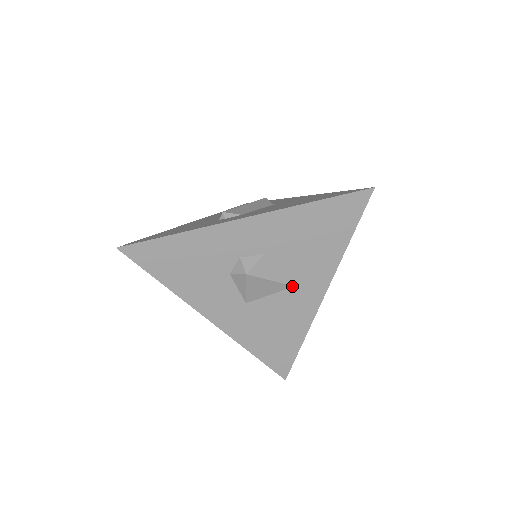
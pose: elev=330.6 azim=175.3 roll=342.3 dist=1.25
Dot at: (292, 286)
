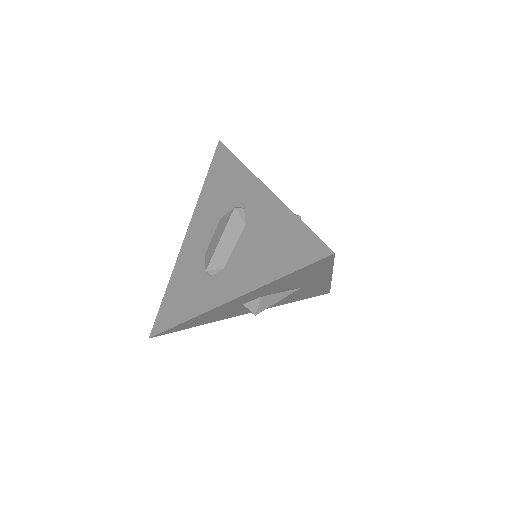
Dot at: (299, 289)
